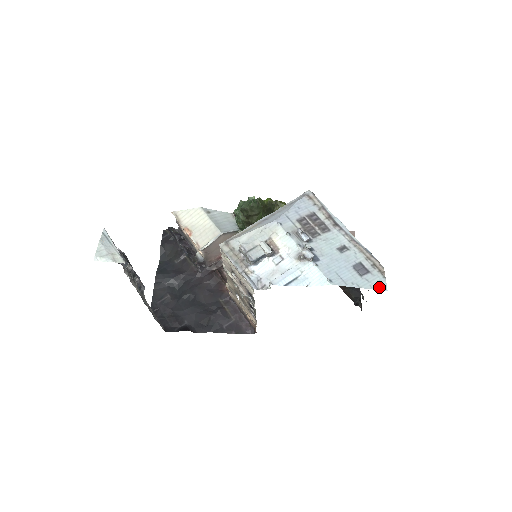
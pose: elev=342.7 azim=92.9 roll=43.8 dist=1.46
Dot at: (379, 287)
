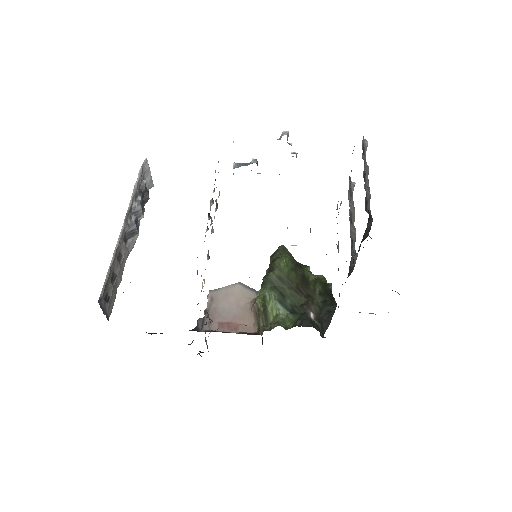
Dot at: occluded
